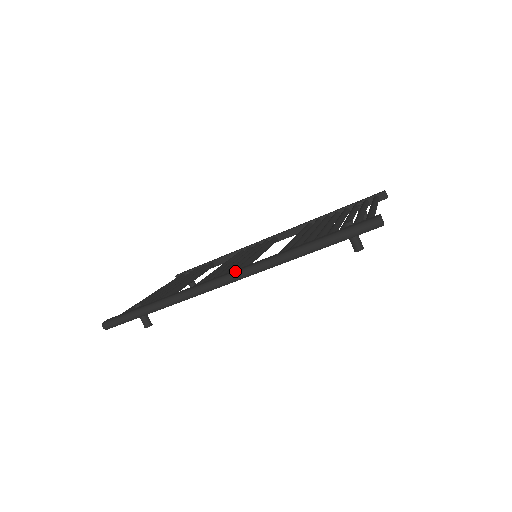
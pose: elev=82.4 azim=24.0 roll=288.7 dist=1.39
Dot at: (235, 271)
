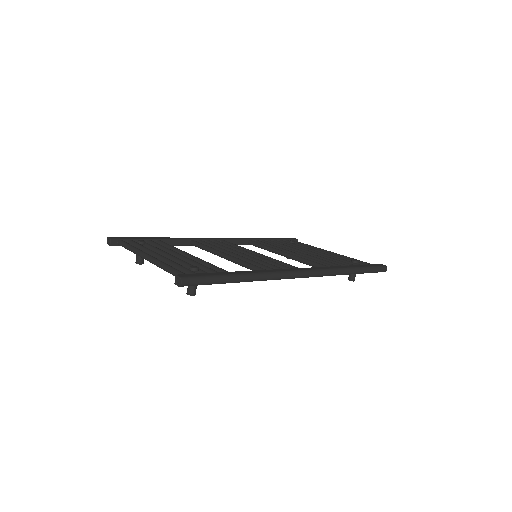
Dot at: (312, 269)
